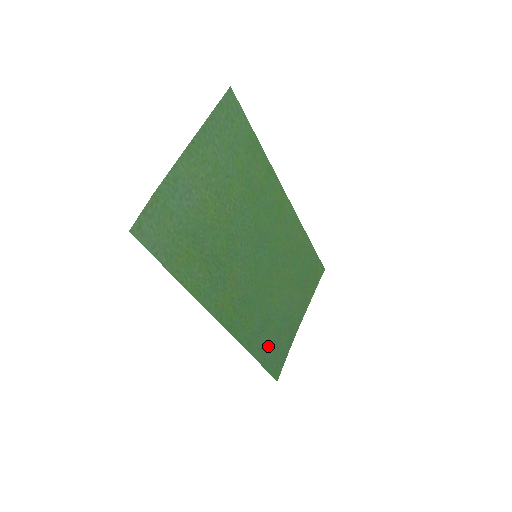
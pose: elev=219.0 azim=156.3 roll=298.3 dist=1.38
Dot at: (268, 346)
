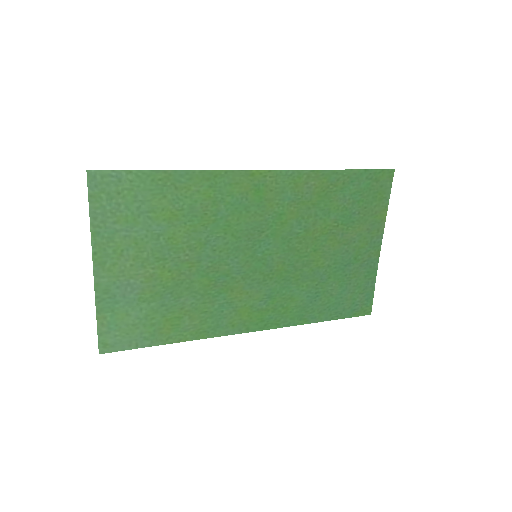
Dot at: (335, 301)
